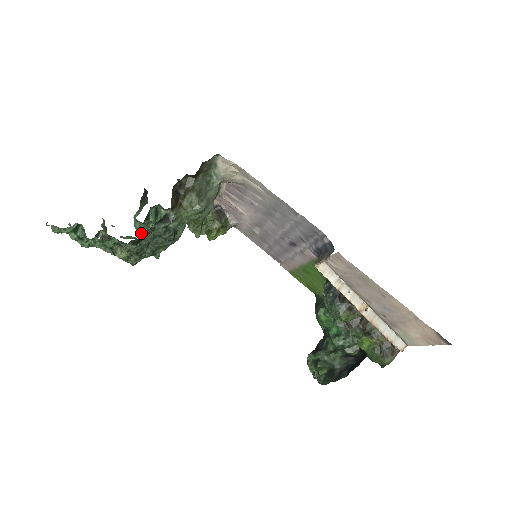
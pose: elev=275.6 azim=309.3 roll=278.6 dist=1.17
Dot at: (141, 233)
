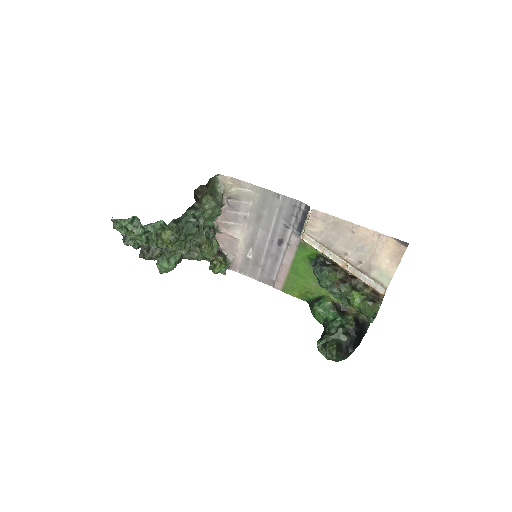
Dot at: occluded
